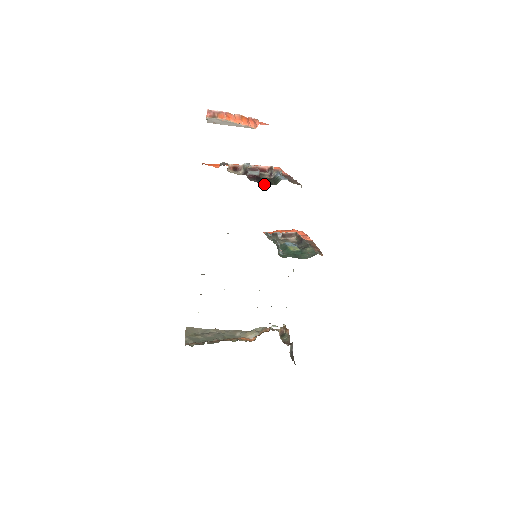
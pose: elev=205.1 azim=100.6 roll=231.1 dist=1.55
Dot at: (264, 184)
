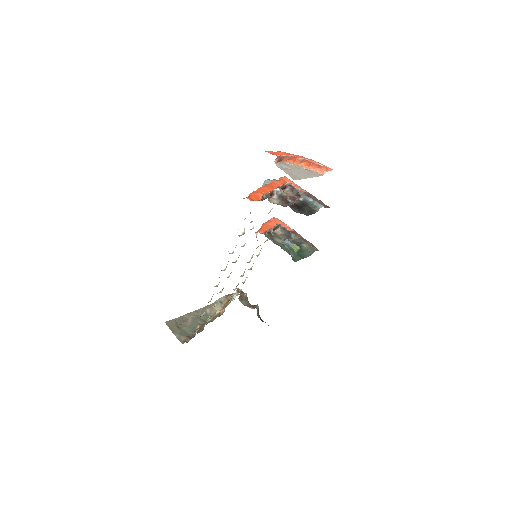
Dot at: (308, 215)
